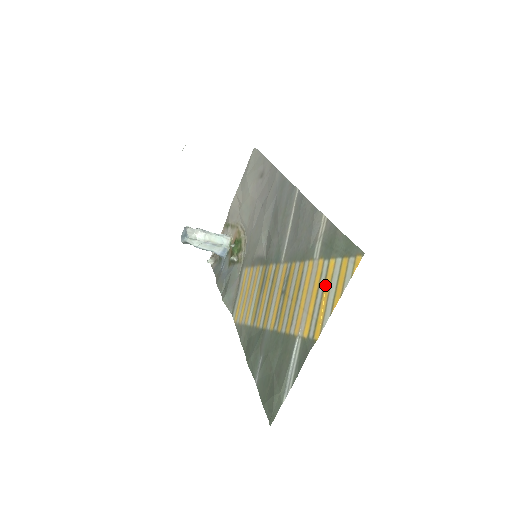
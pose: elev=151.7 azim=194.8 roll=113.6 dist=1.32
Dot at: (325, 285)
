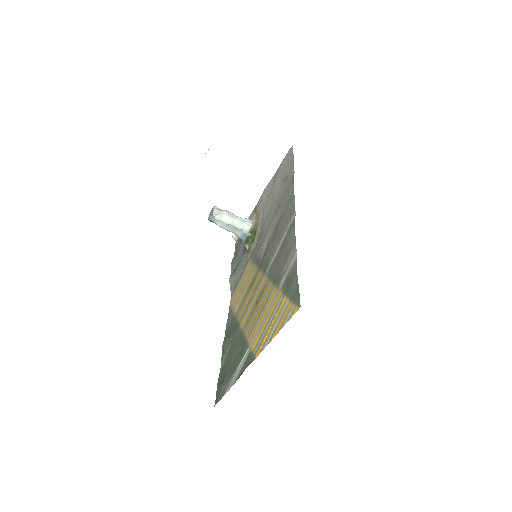
Dot at: (275, 316)
